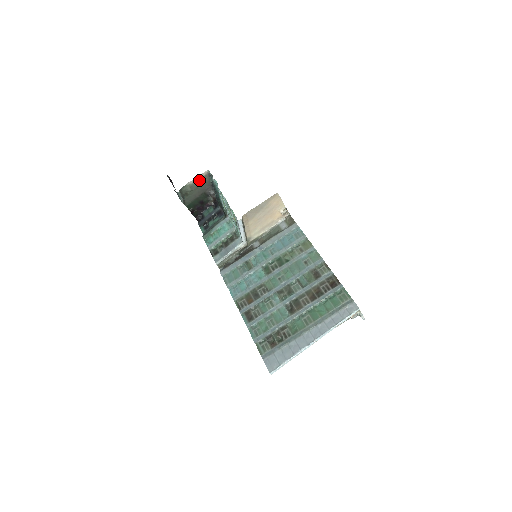
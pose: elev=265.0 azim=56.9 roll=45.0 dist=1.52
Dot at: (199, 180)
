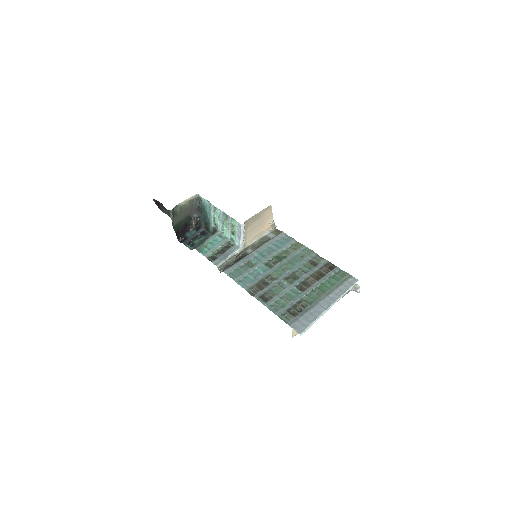
Dot at: (188, 202)
